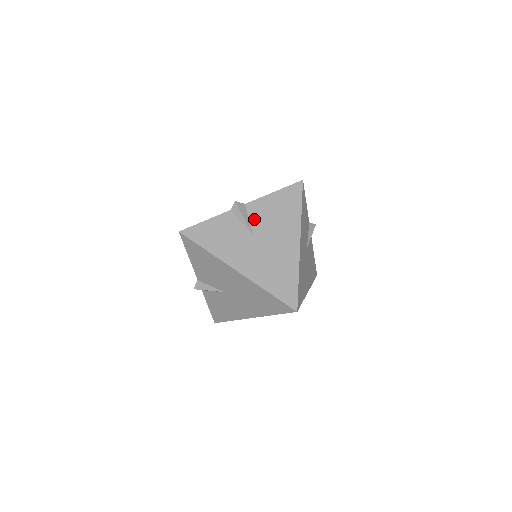
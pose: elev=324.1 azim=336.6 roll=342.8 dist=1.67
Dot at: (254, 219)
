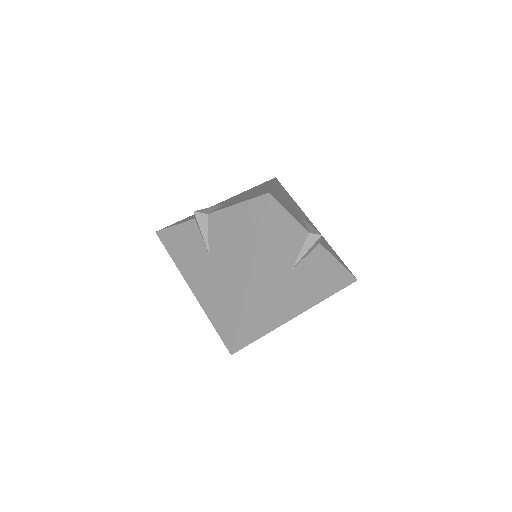
Dot at: (212, 235)
